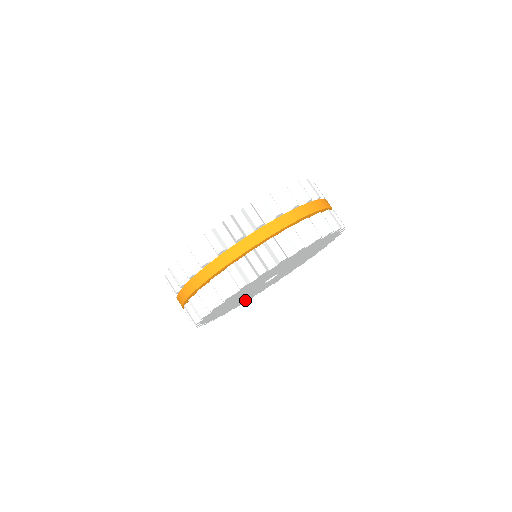
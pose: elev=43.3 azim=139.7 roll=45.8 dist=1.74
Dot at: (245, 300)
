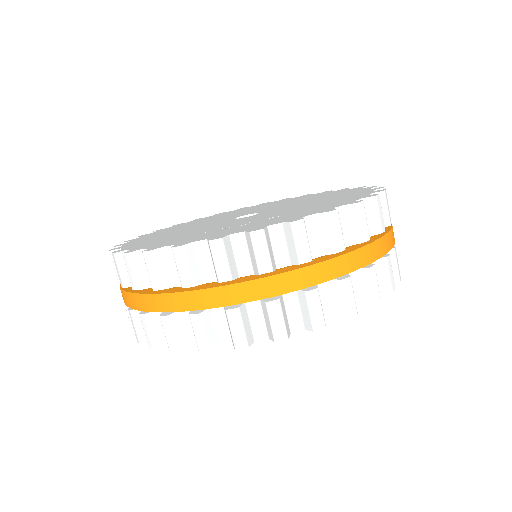
Dot at: occluded
